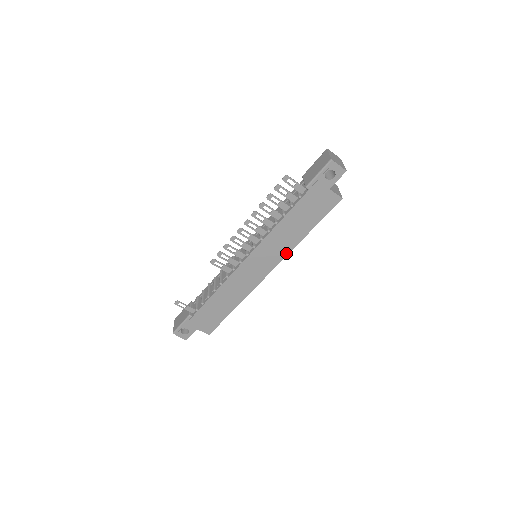
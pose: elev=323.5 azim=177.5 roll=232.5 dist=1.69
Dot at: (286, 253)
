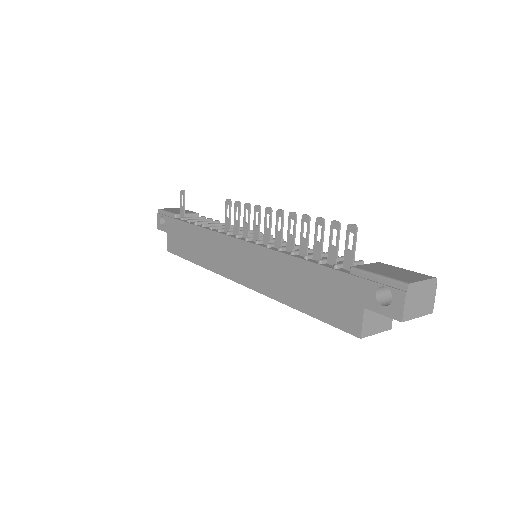
Dot at: (266, 292)
